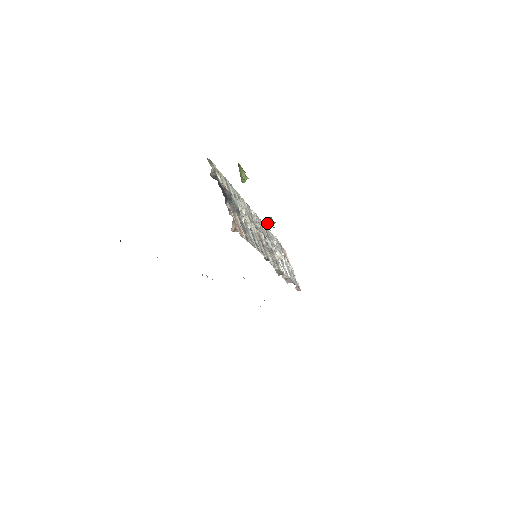
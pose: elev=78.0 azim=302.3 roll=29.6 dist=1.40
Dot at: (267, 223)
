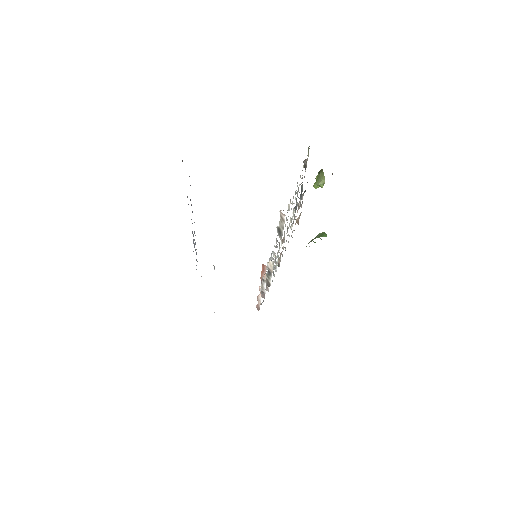
Dot at: (317, 235)
